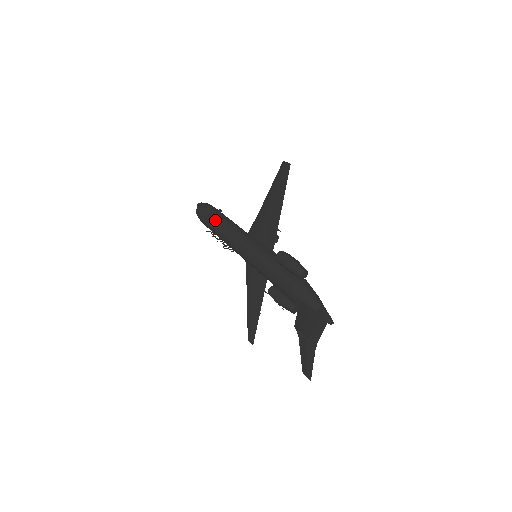
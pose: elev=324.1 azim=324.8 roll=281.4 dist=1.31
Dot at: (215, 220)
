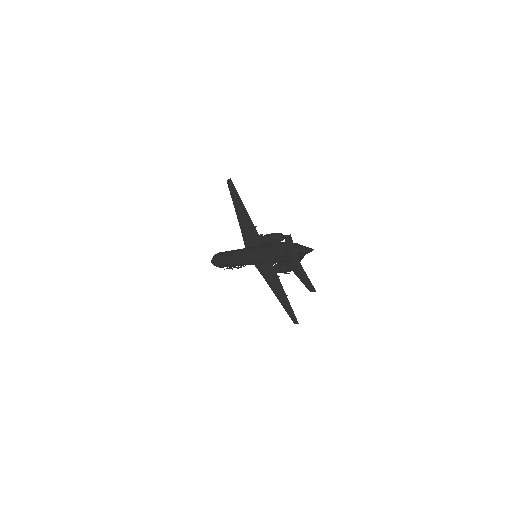
Dot at: (223, 257)
